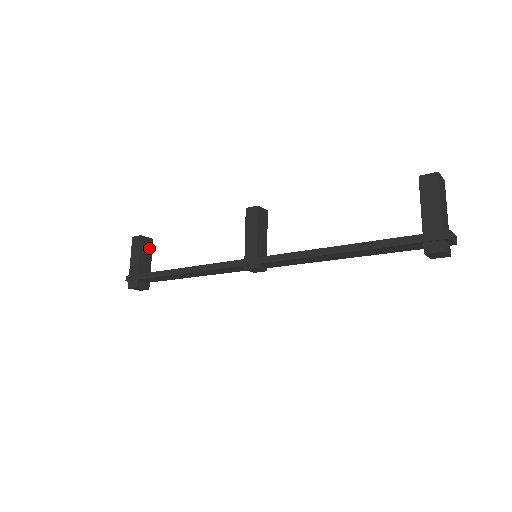
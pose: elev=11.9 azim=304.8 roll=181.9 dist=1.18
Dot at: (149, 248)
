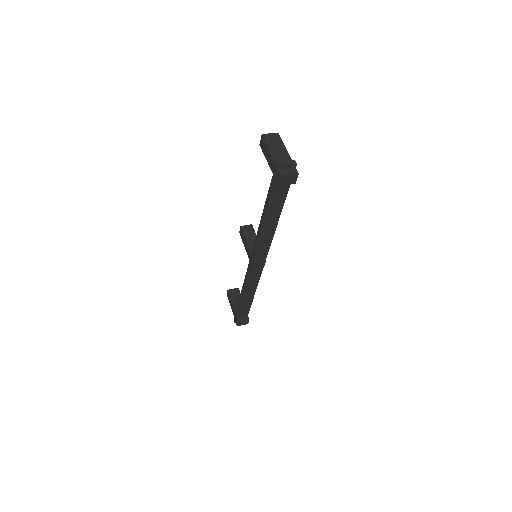
Dot at: (238, 294)
